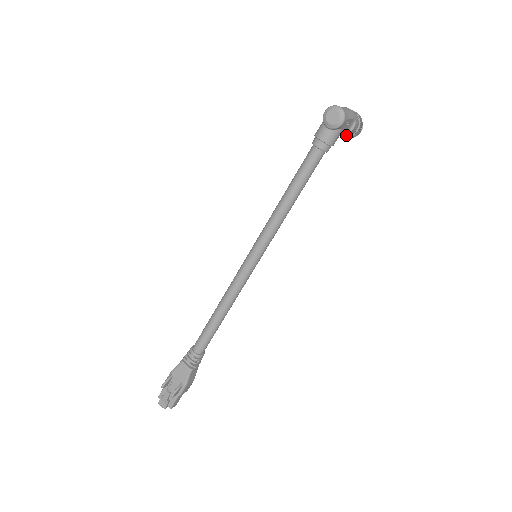
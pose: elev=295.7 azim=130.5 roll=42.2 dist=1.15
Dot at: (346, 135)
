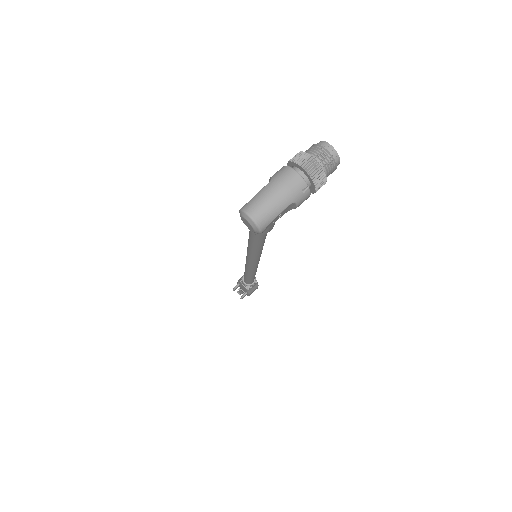
Dot at: occluded
